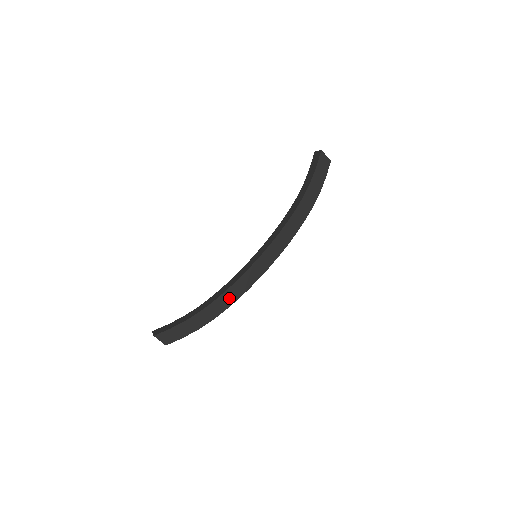
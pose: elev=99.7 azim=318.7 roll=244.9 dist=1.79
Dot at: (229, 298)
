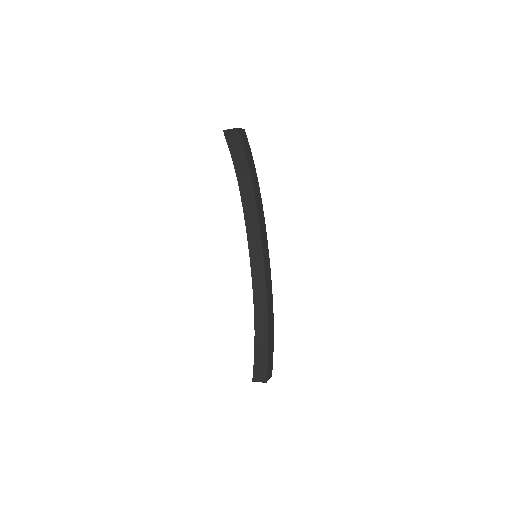
Dot at: (270, 302)
